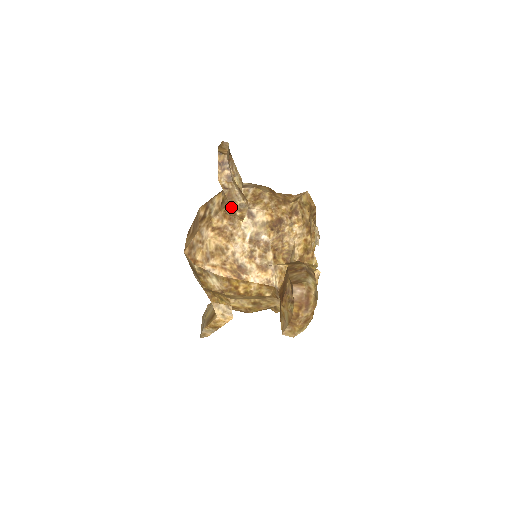
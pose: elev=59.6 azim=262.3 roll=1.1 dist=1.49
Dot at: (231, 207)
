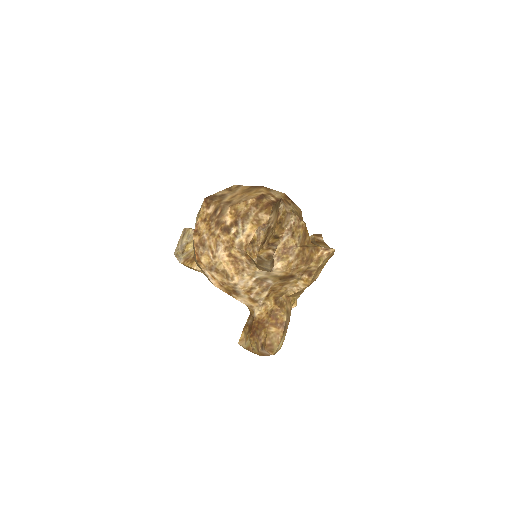
Dot at: (256, 263)
